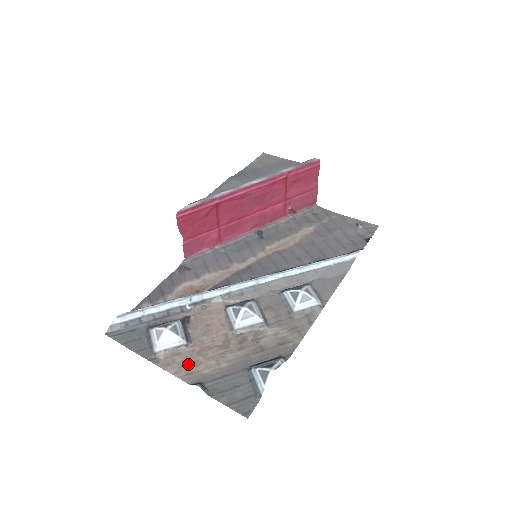
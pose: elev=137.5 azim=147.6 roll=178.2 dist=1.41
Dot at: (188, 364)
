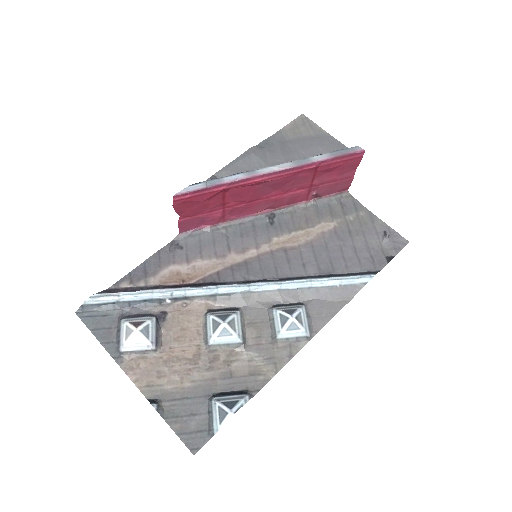
Dot at: (151, 373)
